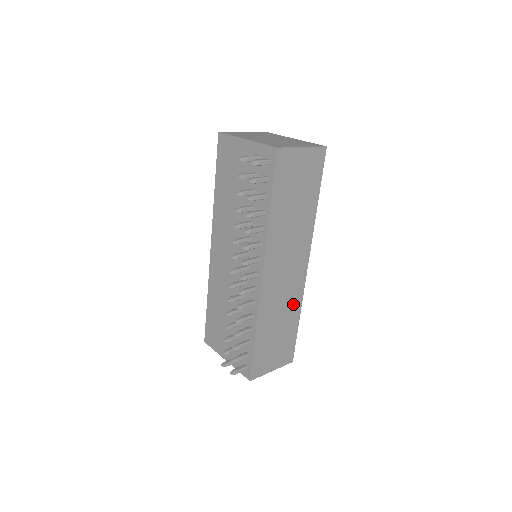
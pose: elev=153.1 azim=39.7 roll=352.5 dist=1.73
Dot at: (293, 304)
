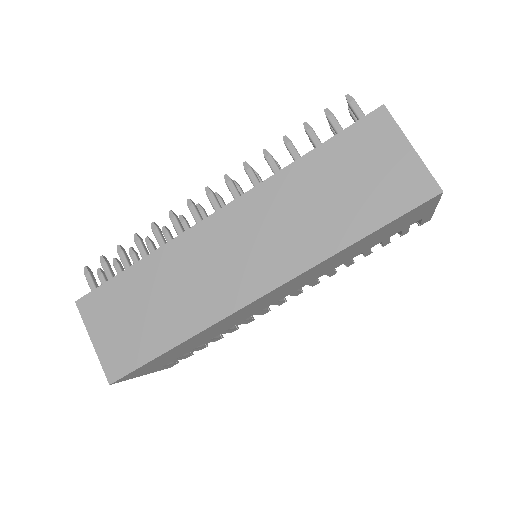
Dot at: (196, 311)
